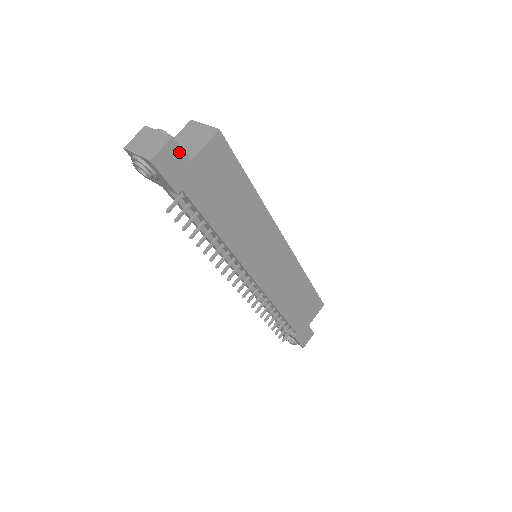
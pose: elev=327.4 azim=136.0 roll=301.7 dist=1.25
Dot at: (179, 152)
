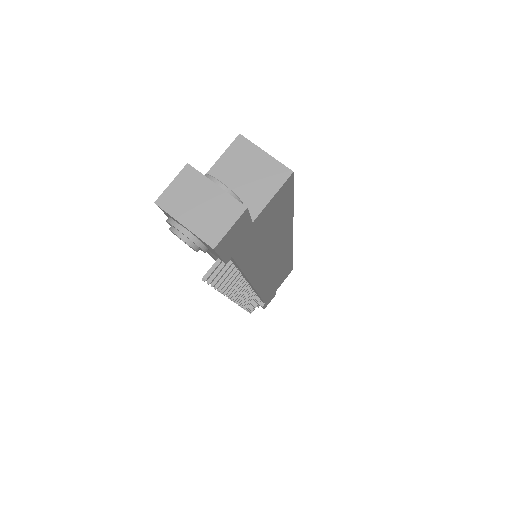
Dot at: (246, 220)
